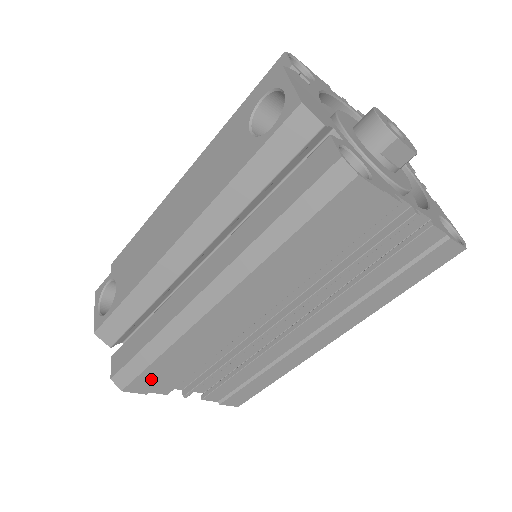
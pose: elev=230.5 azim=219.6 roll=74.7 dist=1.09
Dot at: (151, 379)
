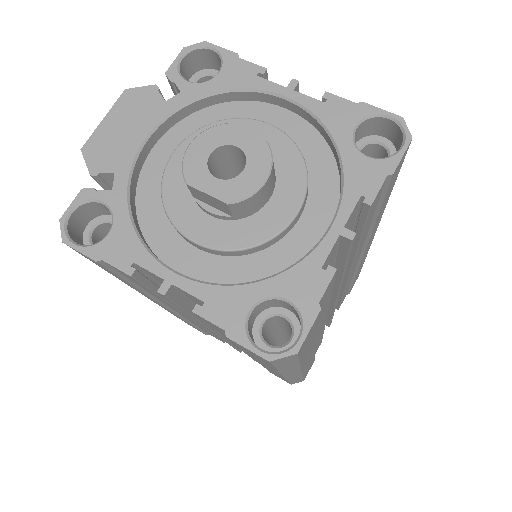
Dot at: occluded
